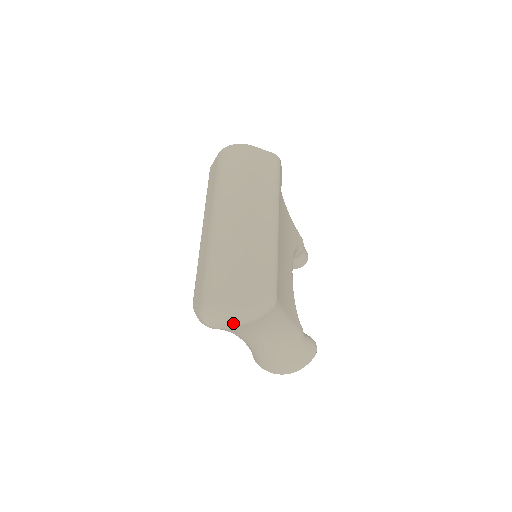
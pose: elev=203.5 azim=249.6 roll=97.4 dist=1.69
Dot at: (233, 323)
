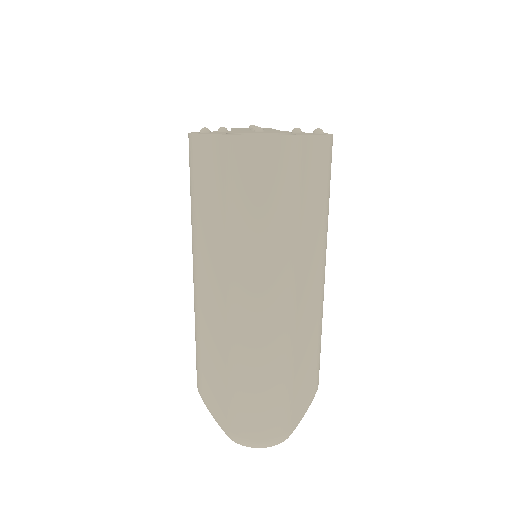
Dot at: occluded
